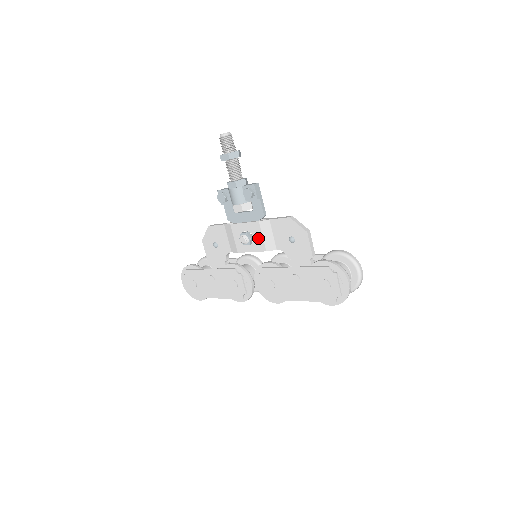
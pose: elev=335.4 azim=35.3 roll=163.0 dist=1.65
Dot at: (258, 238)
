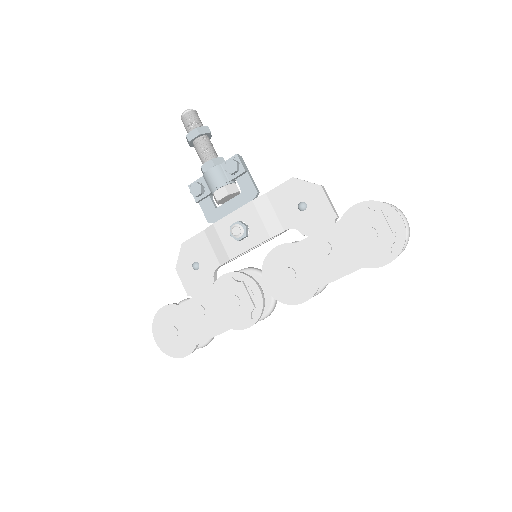
Dot at: (255, 224)
